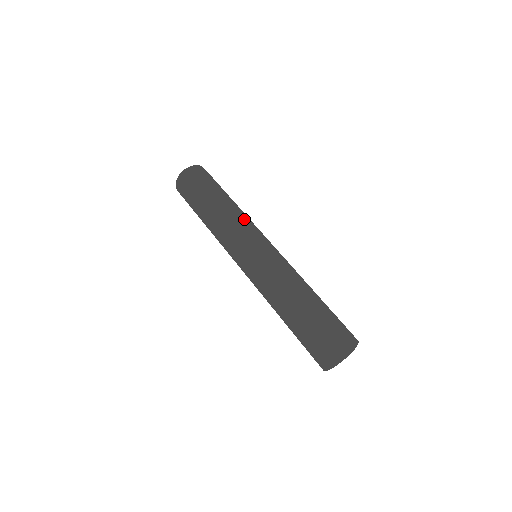
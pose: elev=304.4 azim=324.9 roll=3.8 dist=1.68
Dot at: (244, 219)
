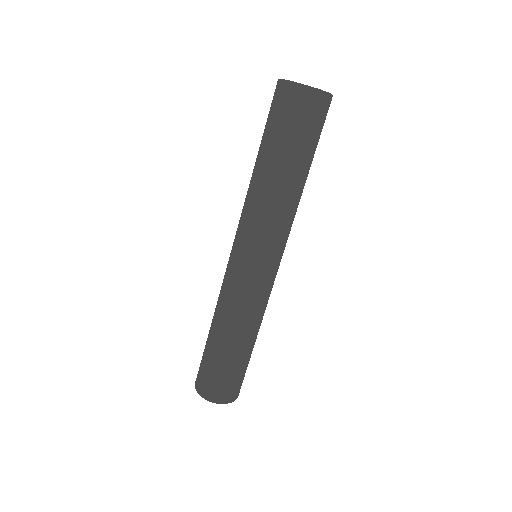
Dot at: (279, 224)
